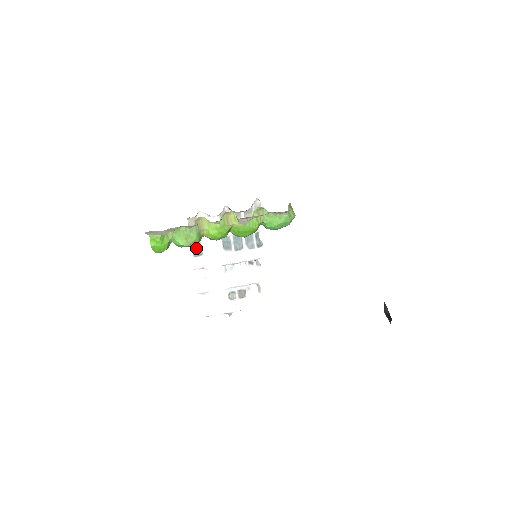
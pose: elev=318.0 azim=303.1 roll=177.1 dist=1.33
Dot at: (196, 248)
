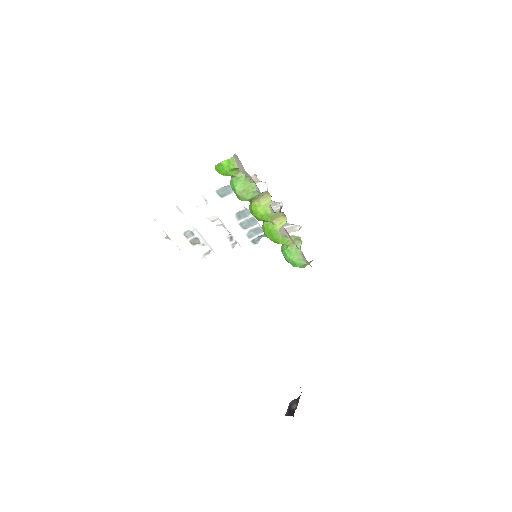
Dot at: (226, 190)
